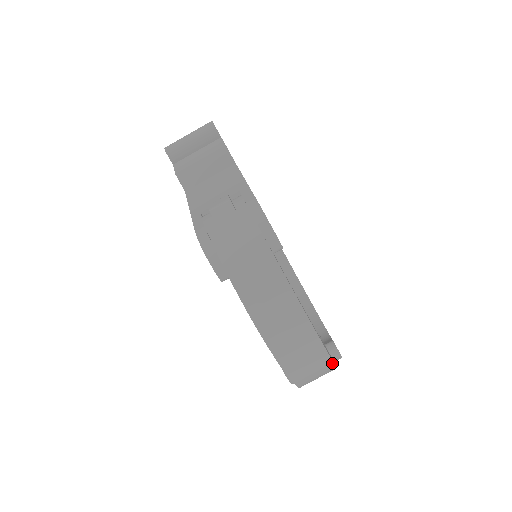
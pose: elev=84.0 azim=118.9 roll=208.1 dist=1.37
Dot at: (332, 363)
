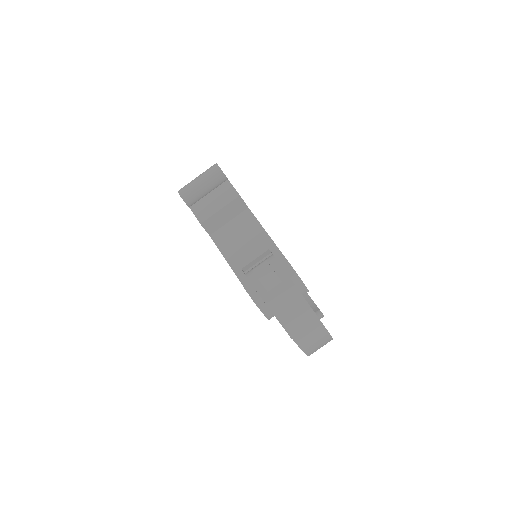
Dot at: occluded
